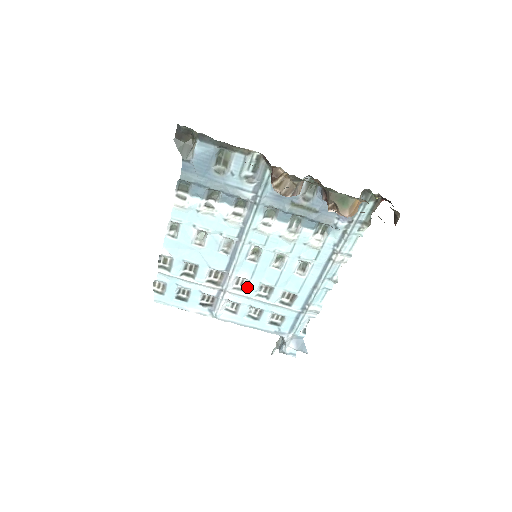
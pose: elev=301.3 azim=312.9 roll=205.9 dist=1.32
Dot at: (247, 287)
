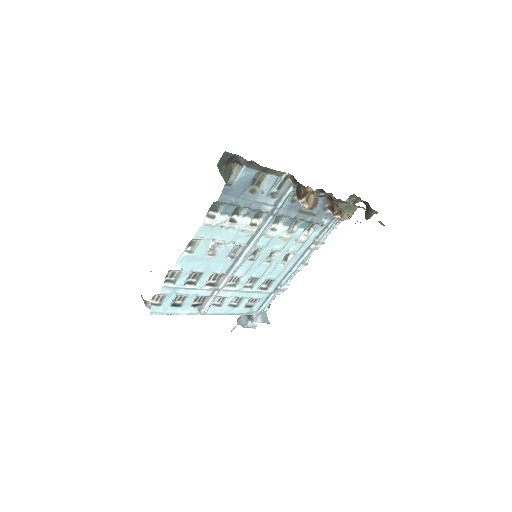
Dot at: (238, 282)
